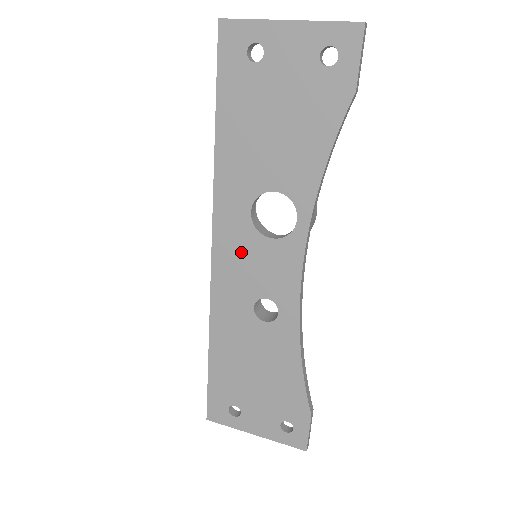
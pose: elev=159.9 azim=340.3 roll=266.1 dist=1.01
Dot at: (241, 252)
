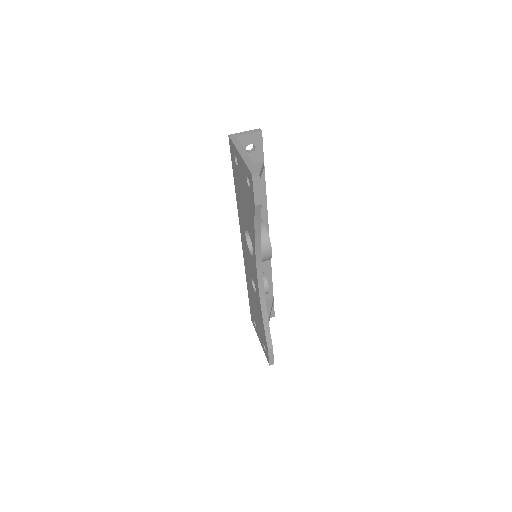
Dot at: (246, 251)
